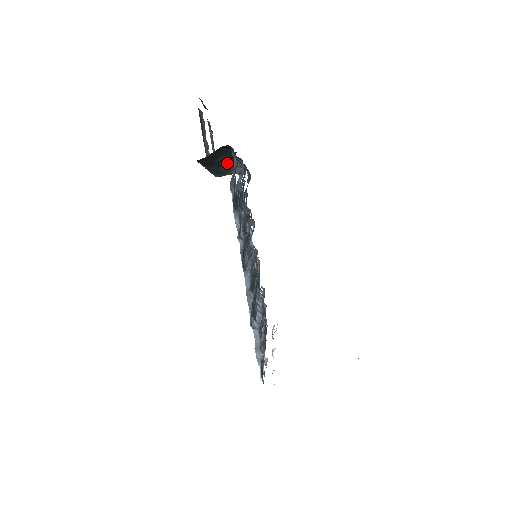
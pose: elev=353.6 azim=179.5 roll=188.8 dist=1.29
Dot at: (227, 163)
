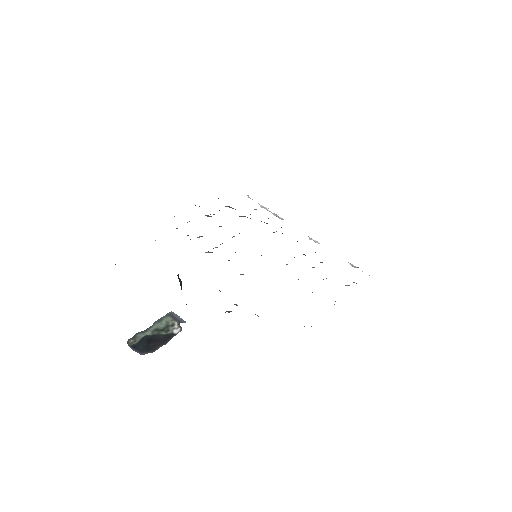
Dot at: occluded
